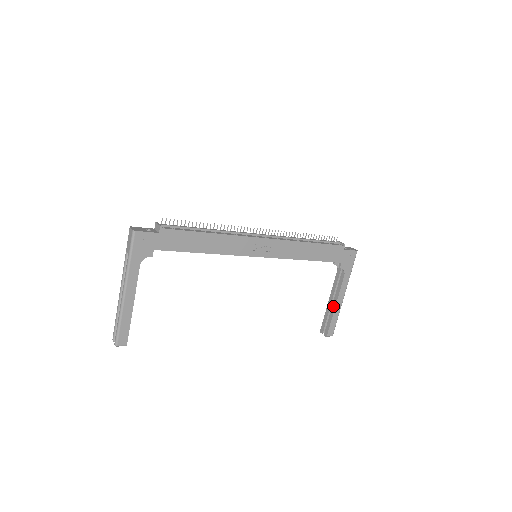
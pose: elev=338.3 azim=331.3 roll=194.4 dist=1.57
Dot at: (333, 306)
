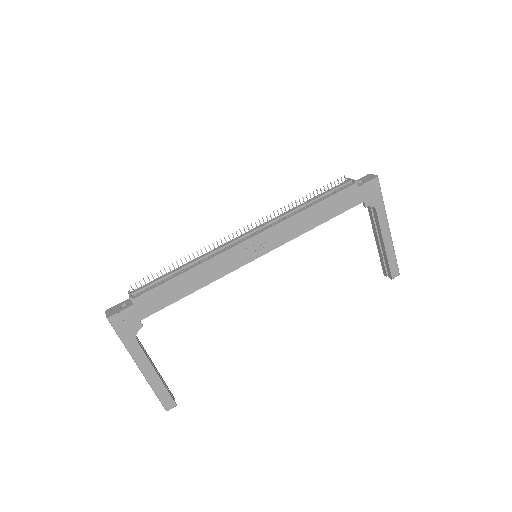
Dot at: (382, 247)
